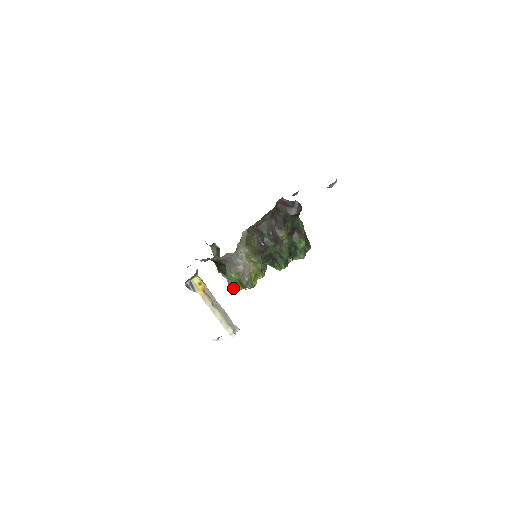
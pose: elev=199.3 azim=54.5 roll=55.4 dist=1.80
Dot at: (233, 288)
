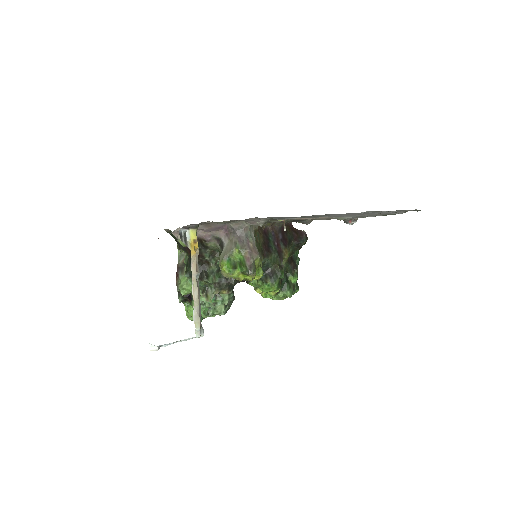
Dot at: (227, 270)
